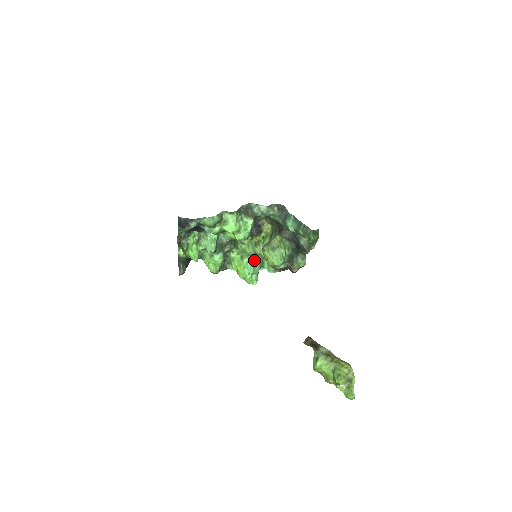
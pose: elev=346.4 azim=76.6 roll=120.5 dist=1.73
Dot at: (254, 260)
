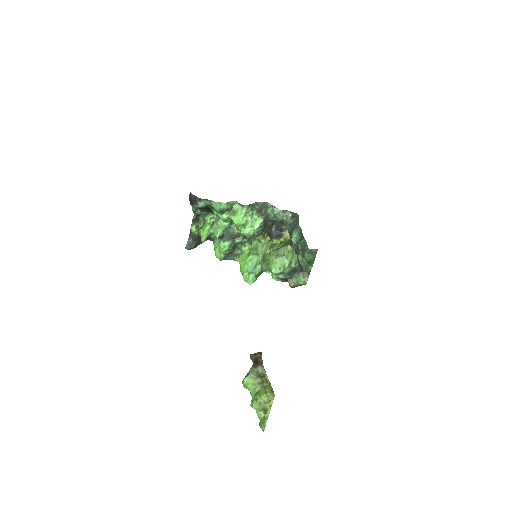
Dot at: (259, 260)
